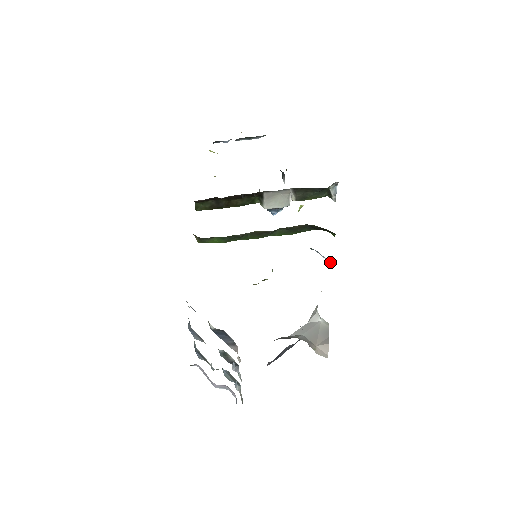
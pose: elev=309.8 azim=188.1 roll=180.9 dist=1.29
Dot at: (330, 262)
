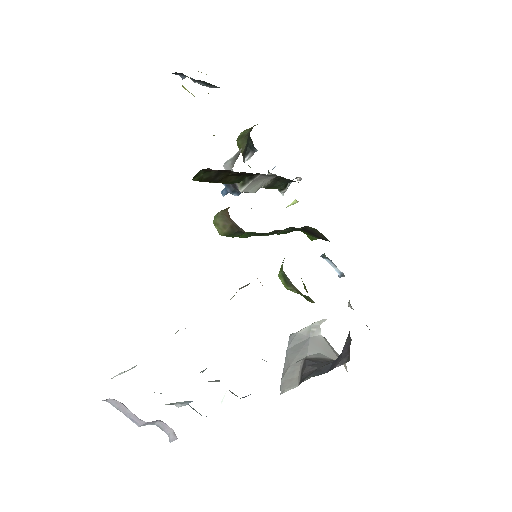
Dot at: occluded
